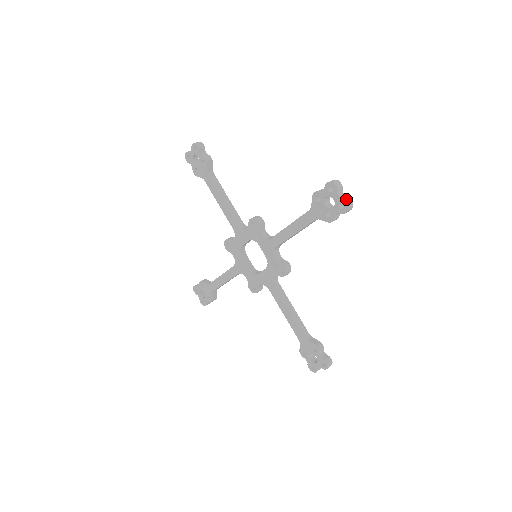
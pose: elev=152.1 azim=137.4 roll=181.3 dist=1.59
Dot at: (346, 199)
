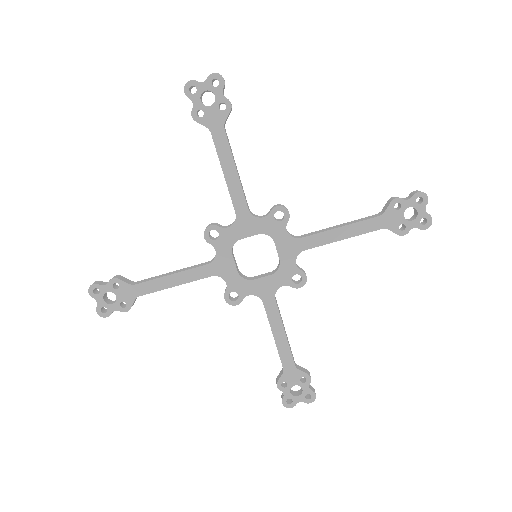
Dot at: (430, 215)
